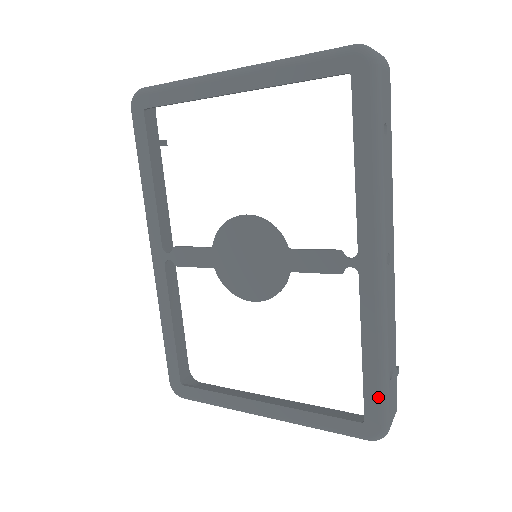
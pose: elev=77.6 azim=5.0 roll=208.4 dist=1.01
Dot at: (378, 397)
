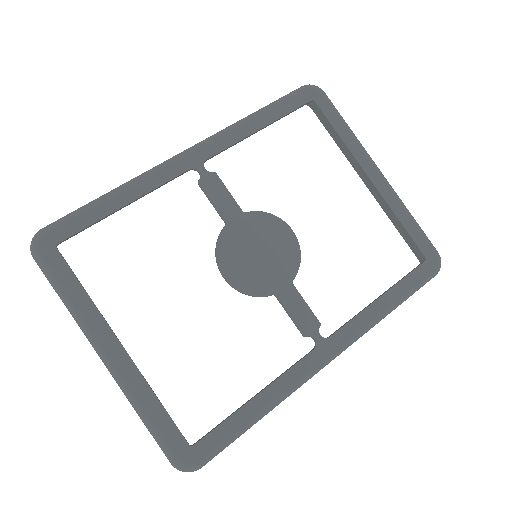
Dot at: (227, 438)
